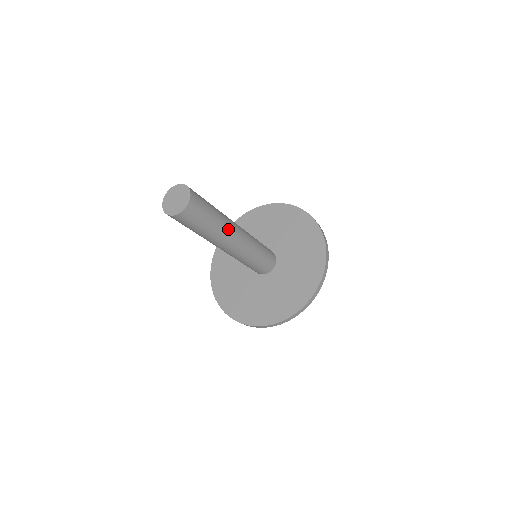
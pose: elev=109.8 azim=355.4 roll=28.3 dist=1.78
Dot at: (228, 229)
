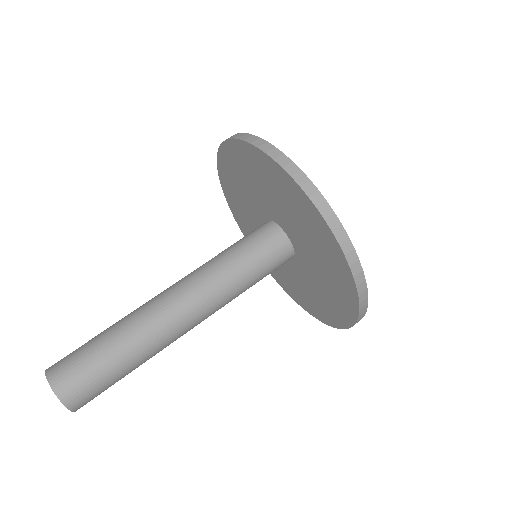
Dot at: (161, 342)
